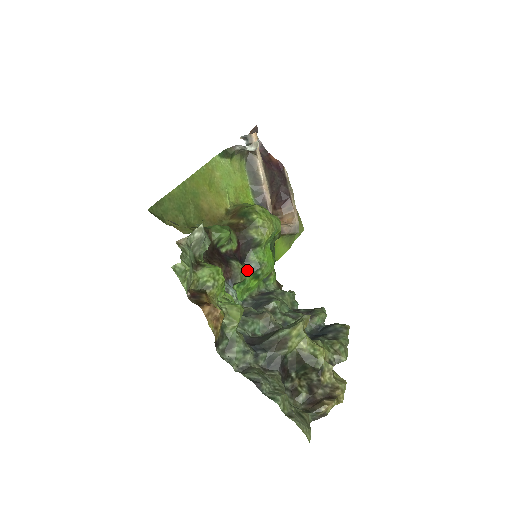
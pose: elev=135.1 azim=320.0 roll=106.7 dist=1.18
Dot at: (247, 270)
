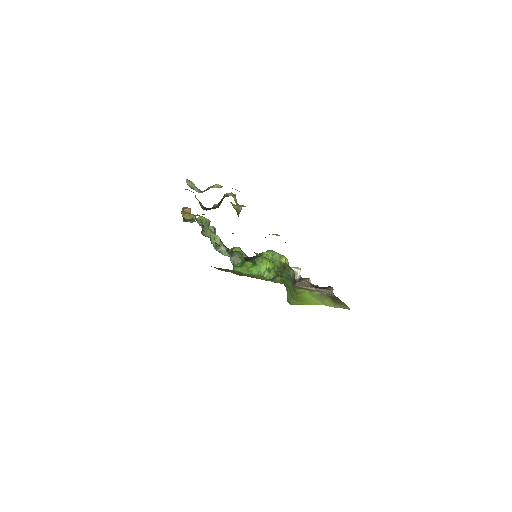
Dot at: occluded
